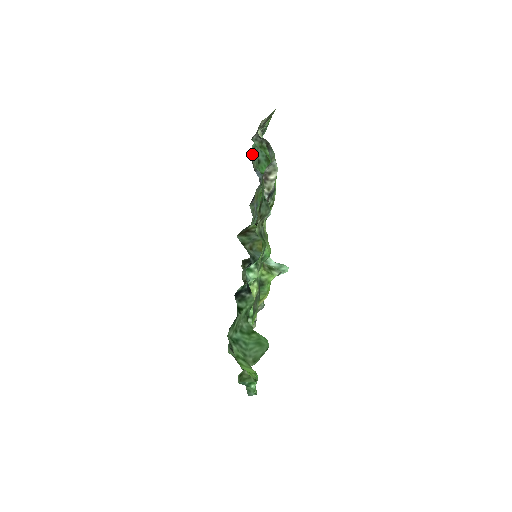
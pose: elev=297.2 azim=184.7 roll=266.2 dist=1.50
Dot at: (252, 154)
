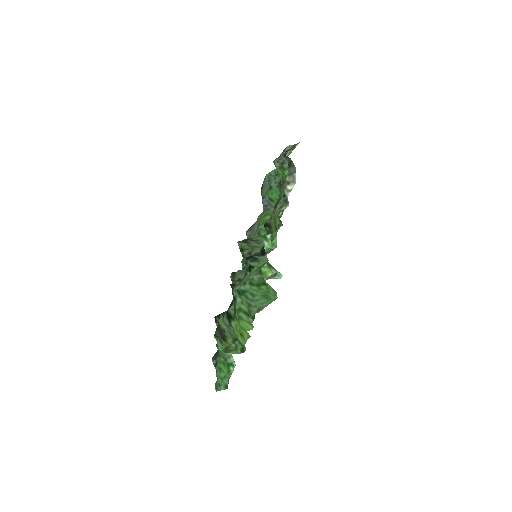
Dot at: (264, 183)
